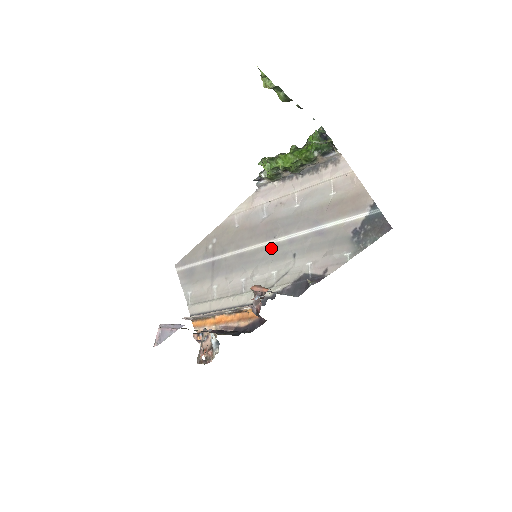
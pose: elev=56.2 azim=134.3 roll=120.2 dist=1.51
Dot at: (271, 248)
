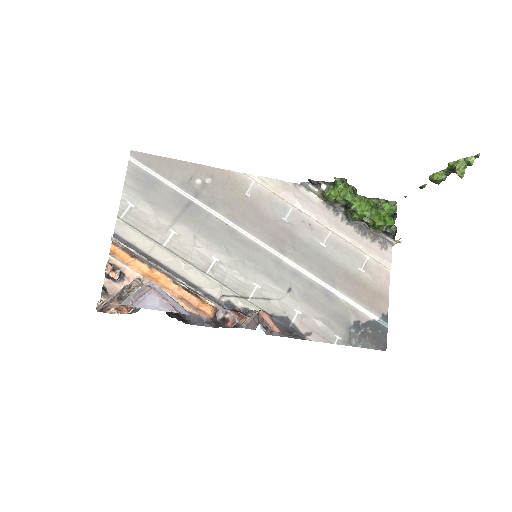
Dot at: (270, 258)
